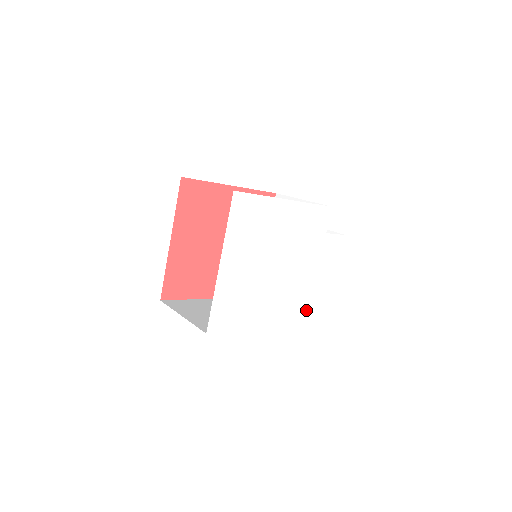
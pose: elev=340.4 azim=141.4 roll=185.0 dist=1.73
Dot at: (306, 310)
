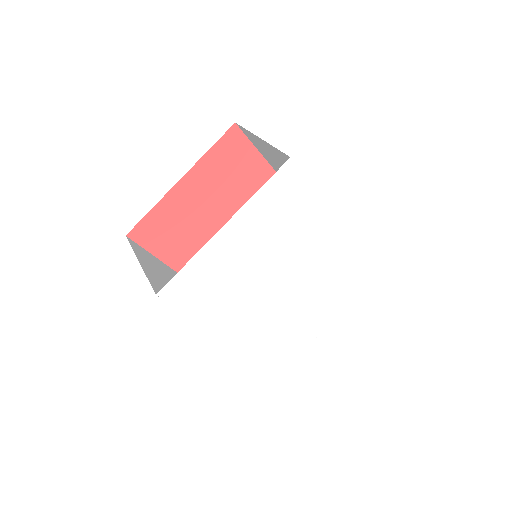
Dot at: (271, 347)
